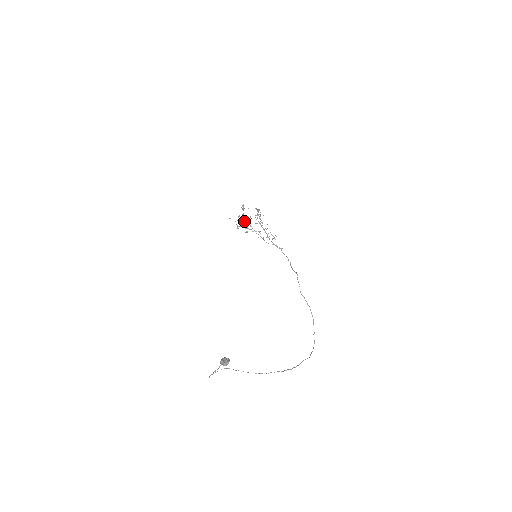
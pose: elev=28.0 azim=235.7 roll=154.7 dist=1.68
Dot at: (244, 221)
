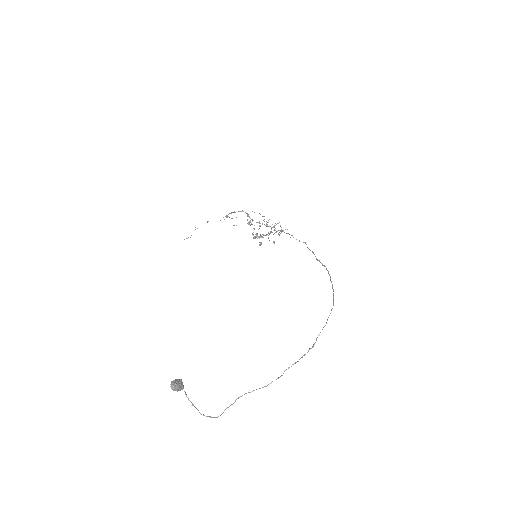
Dot at: occluded
